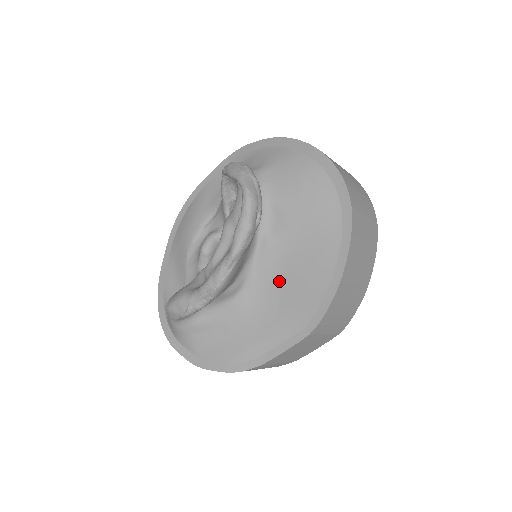
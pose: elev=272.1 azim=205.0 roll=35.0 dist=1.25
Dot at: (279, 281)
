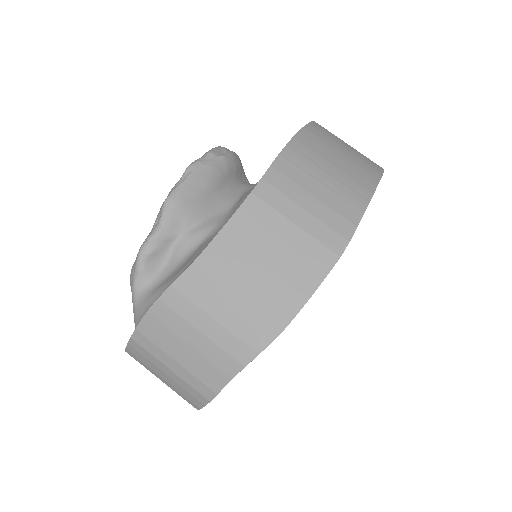
Dot at: occluded
